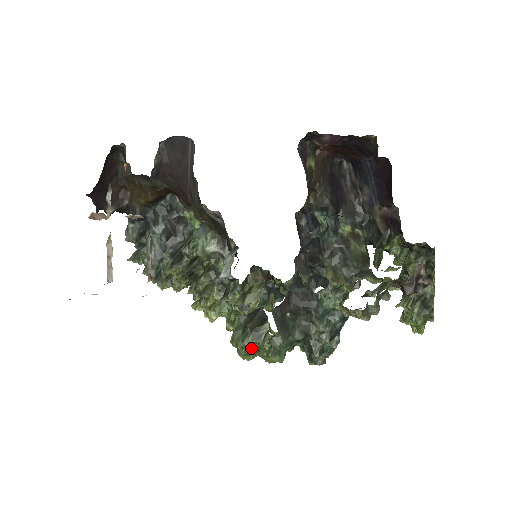
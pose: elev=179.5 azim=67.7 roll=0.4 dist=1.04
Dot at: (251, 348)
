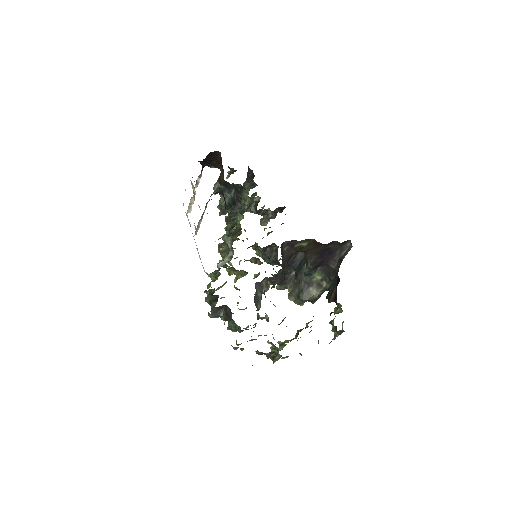
Dot at: (209, 303)
